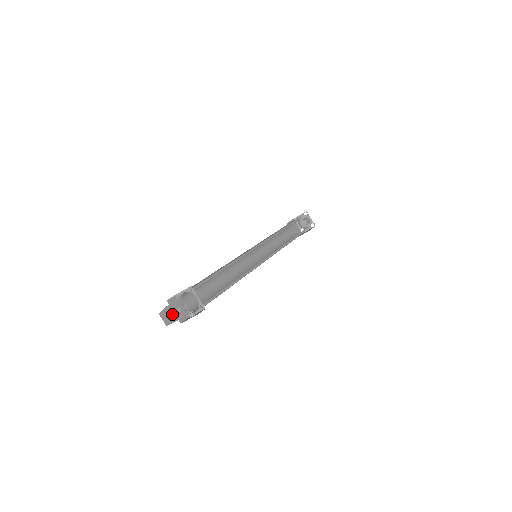
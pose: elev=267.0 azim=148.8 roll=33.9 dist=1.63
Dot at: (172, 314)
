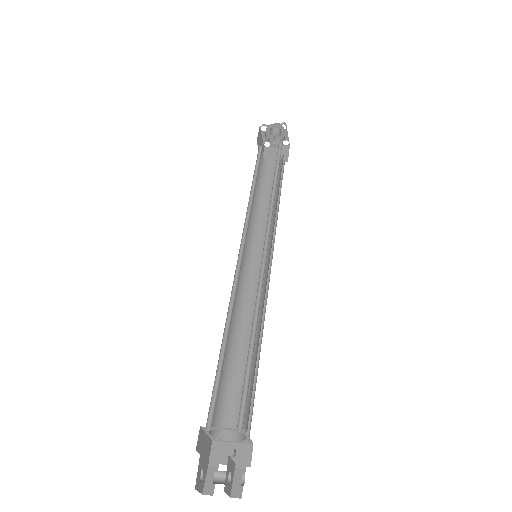
Dot at: (203, 466)
